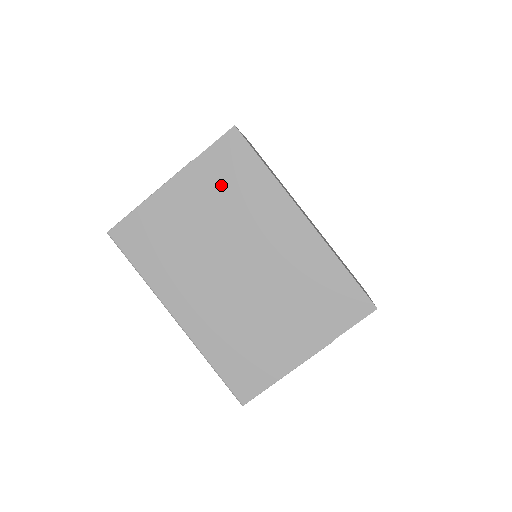
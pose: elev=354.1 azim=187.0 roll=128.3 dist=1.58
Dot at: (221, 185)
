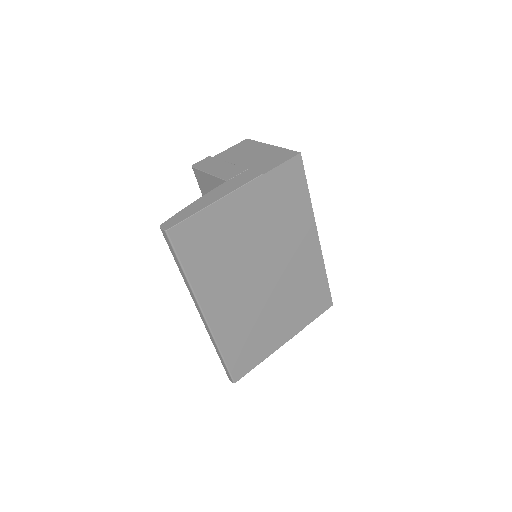
Dot at: (276, 202)
